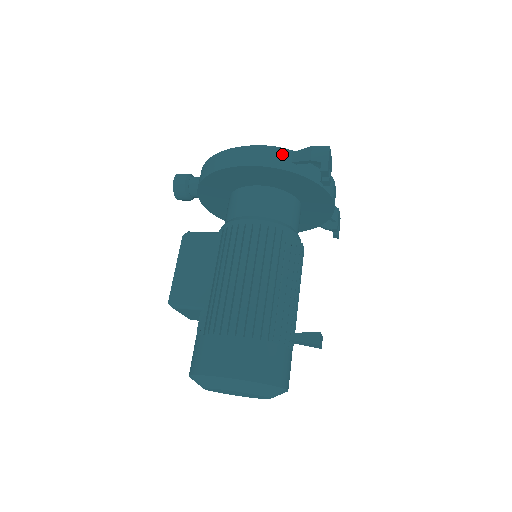
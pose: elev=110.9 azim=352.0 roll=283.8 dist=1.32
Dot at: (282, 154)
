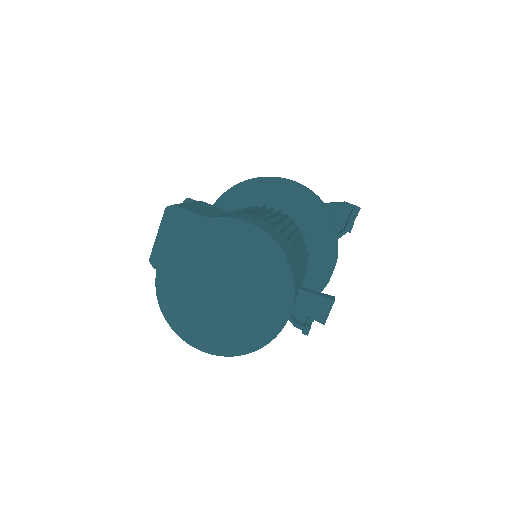
Dot at: (318, 196)
